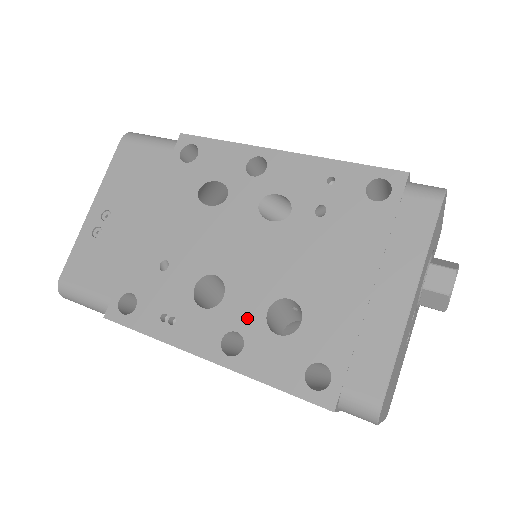
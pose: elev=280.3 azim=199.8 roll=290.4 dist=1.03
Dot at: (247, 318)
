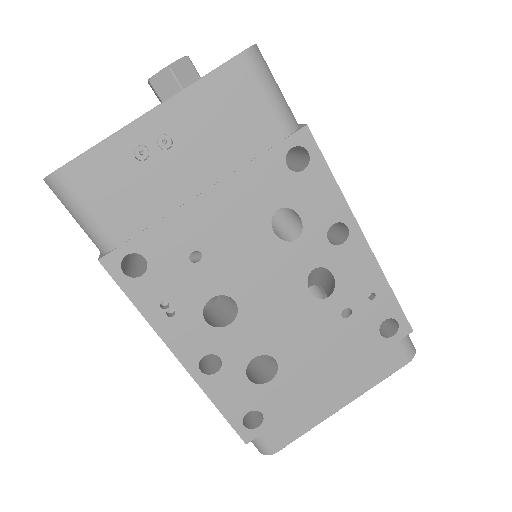
Dot at: (236, 353)
